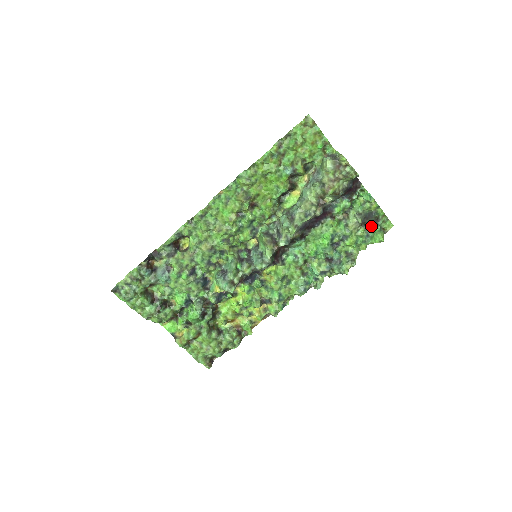
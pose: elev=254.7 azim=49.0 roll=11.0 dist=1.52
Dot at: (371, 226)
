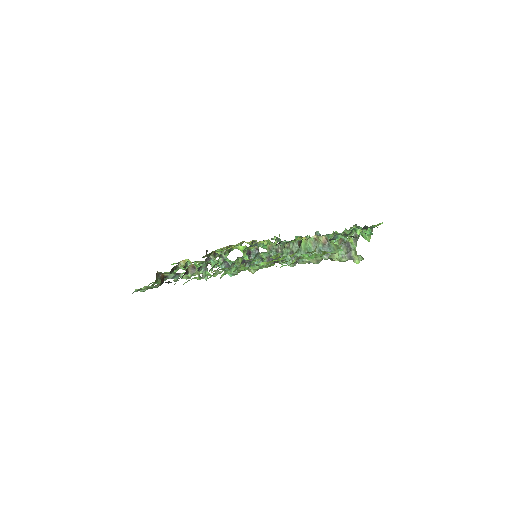
Dot at: occluded
